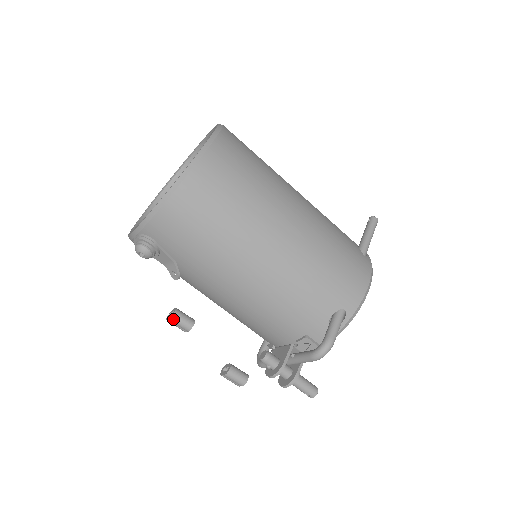
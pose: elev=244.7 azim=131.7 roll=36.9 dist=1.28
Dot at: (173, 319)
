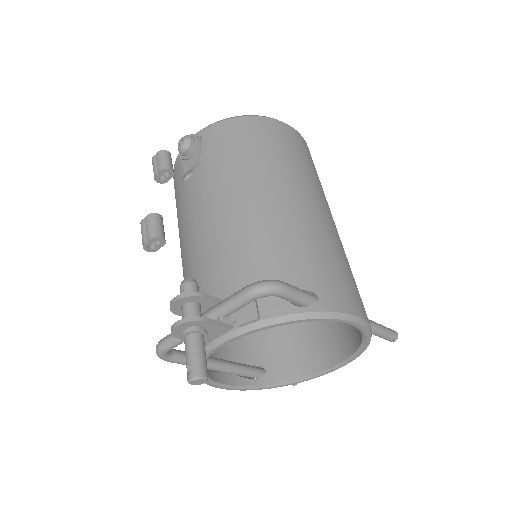
Dot at: (161, 152)
